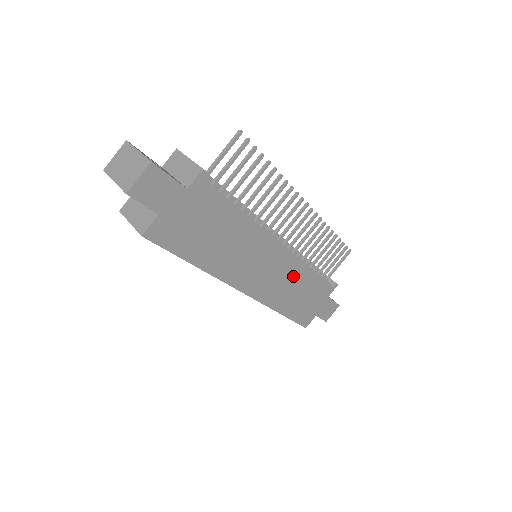
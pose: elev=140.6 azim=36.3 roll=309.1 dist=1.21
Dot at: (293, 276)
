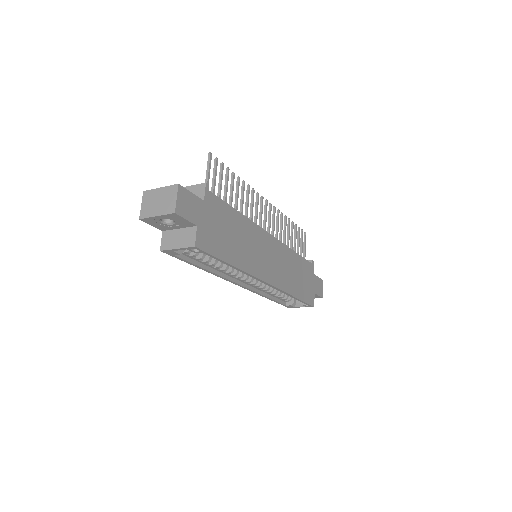
Dot at: (287, 260)
